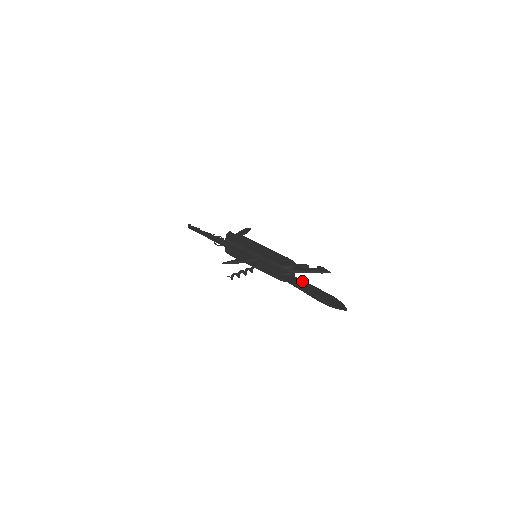
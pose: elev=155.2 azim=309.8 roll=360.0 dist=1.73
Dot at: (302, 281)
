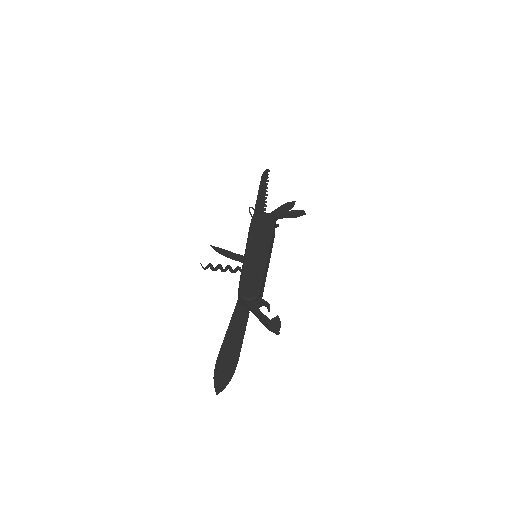
Dot at: (244, 322)
